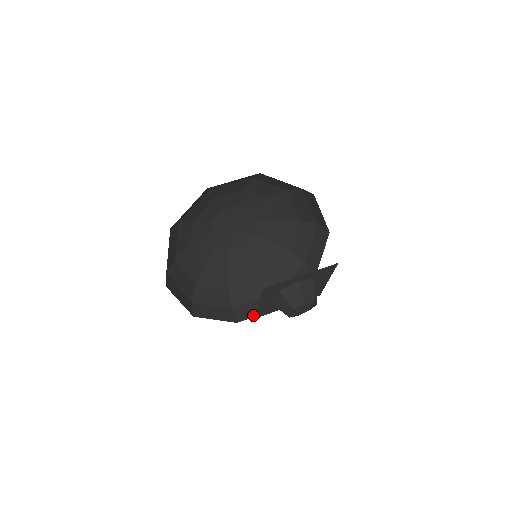
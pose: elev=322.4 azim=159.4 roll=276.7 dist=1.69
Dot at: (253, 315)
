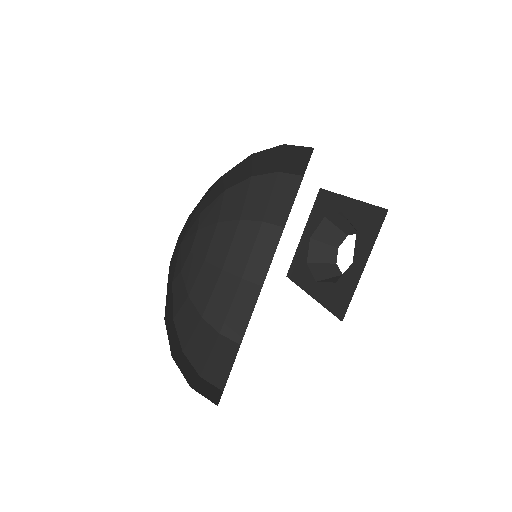
Dot at: (268, 264)
